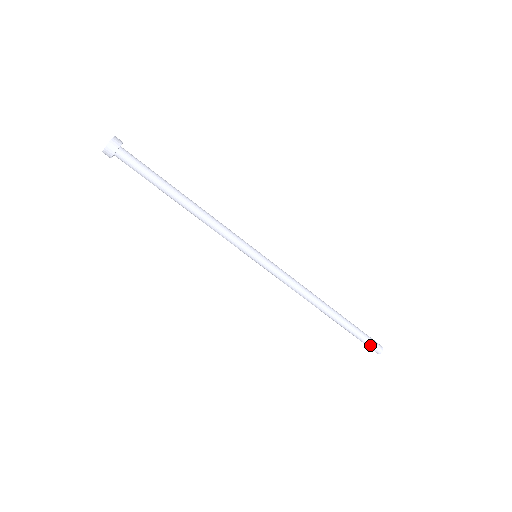
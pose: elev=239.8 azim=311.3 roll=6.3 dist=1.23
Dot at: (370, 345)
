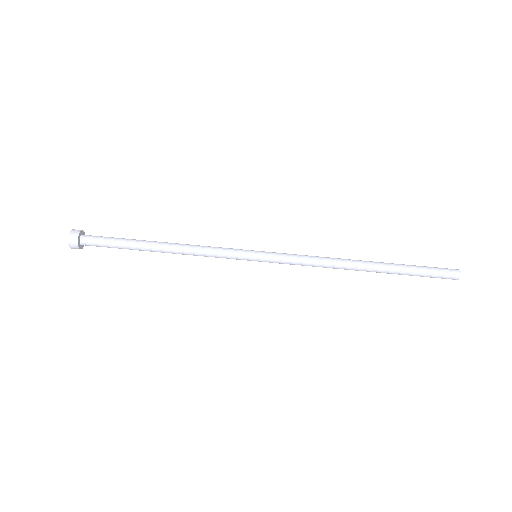
Dot at: (441, 272)
